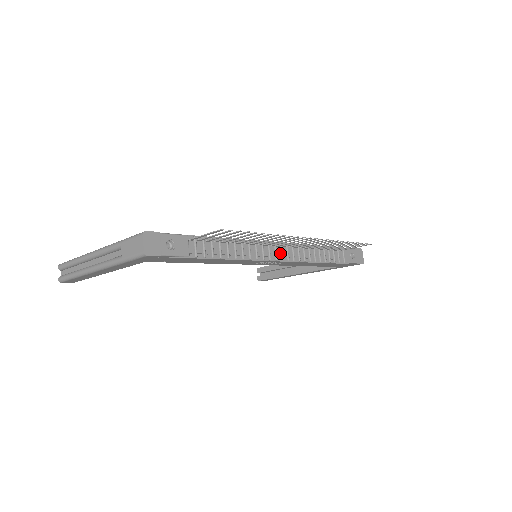
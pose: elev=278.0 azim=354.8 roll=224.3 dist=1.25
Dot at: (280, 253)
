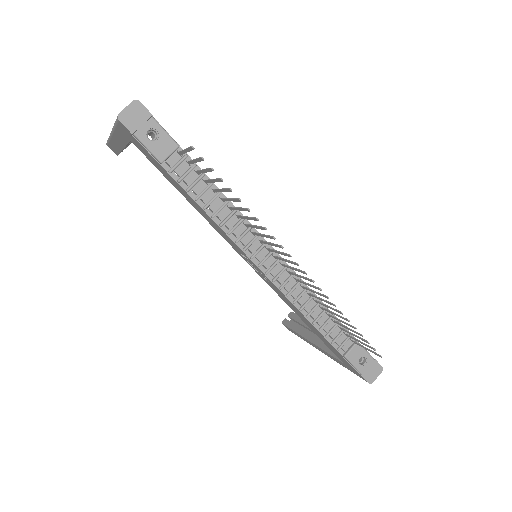
Dot at: (271, 265)
